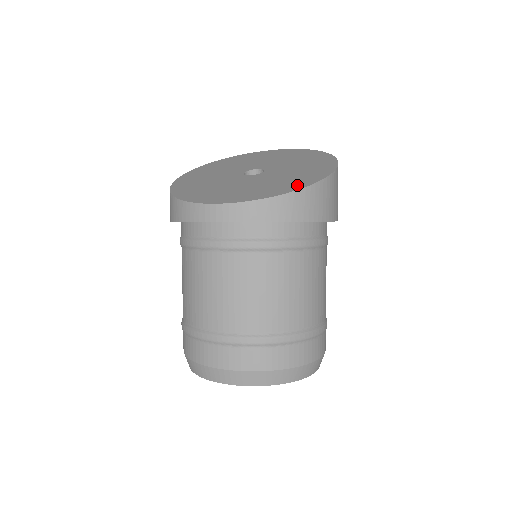
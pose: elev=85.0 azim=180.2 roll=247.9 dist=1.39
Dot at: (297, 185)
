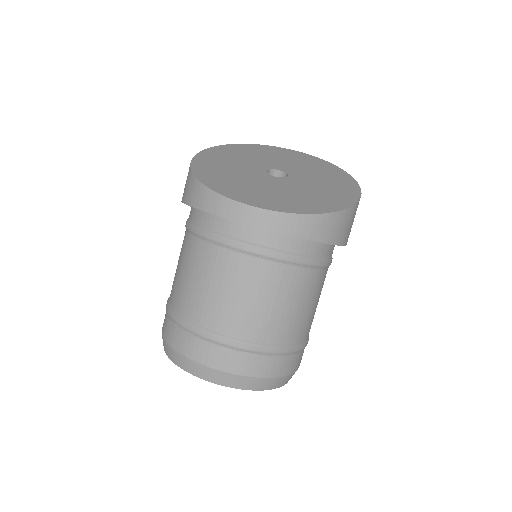
Dot at: (330, 206)
